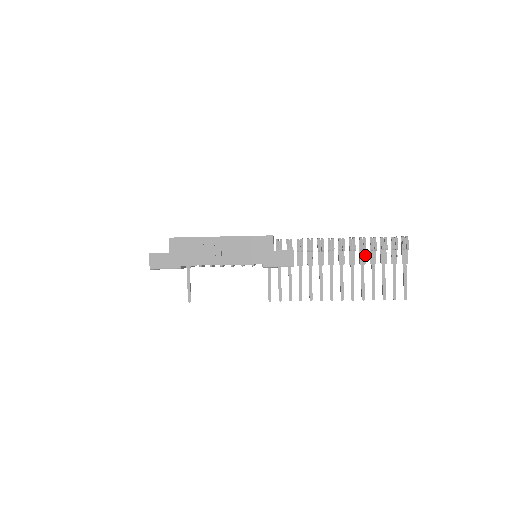
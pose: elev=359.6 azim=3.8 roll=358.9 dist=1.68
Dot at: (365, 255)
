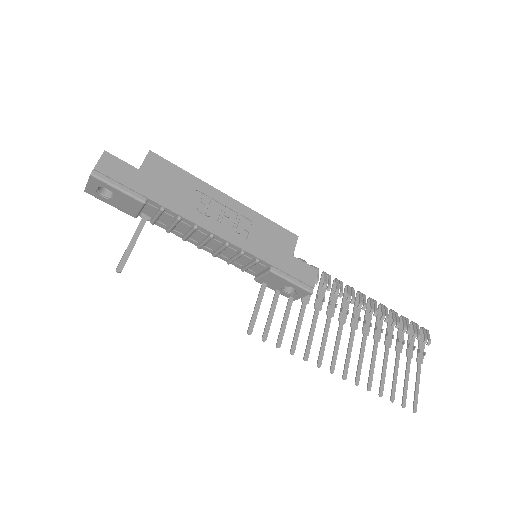
Dot at: (383, 329)
